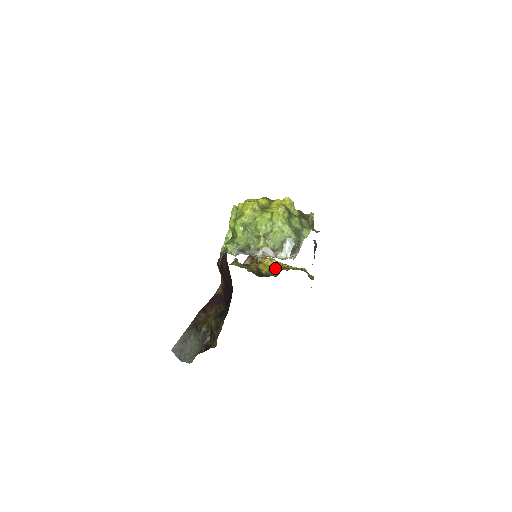
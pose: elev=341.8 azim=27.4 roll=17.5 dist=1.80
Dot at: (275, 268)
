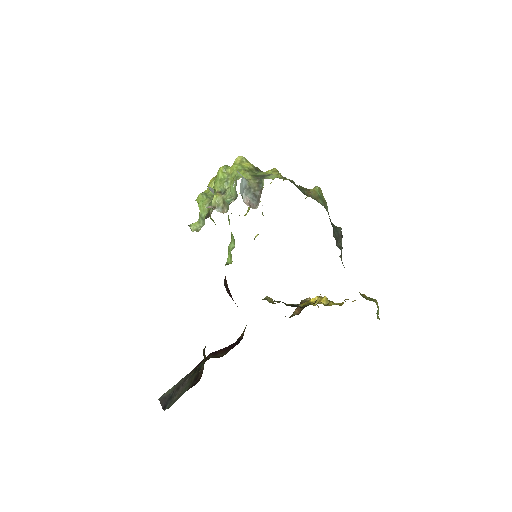
Dot at: occluded
